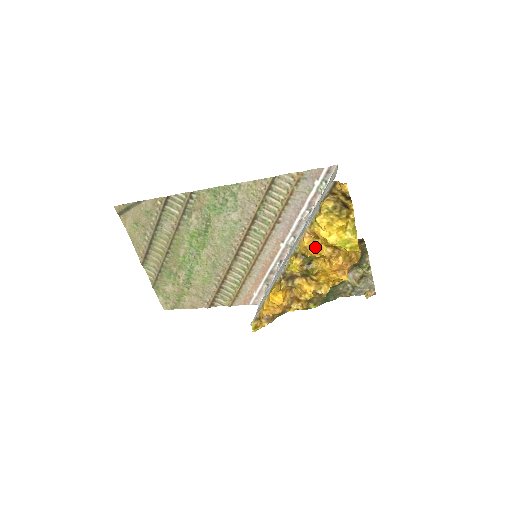
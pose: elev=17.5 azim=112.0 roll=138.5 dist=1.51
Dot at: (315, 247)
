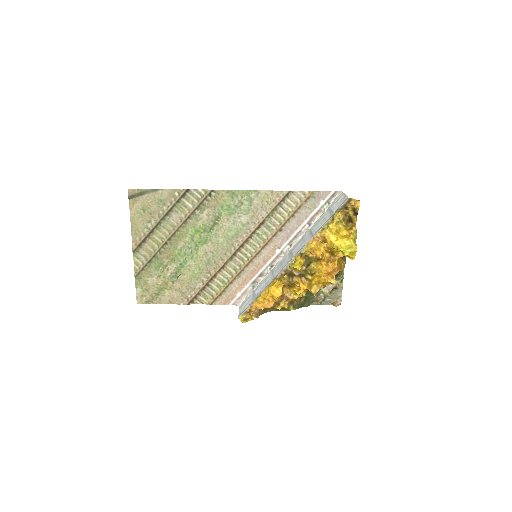
Dot at: (321, 249)
